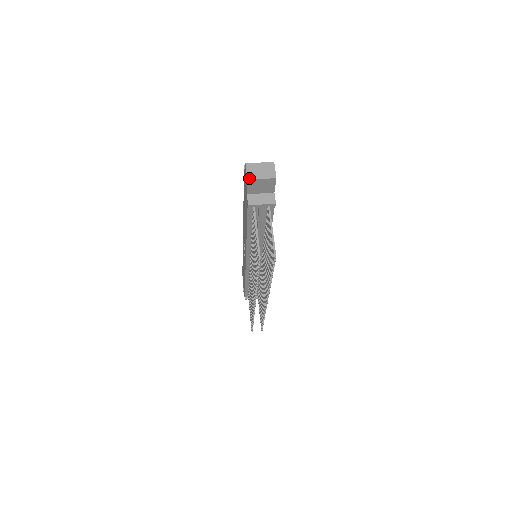
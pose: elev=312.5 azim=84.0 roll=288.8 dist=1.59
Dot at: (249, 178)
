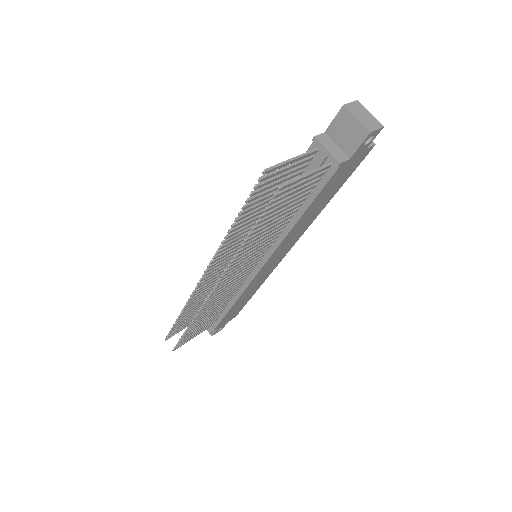
Dot at: (347, 106)
